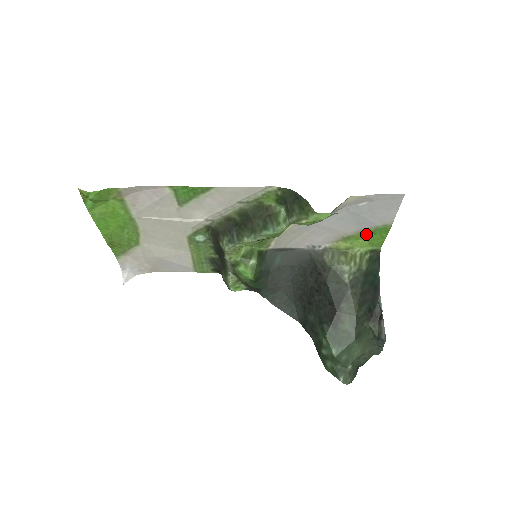
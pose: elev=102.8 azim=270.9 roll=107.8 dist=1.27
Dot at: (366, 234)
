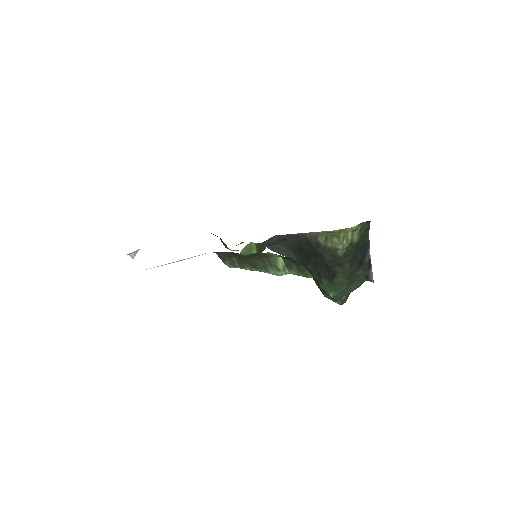
Dot at: occluded
